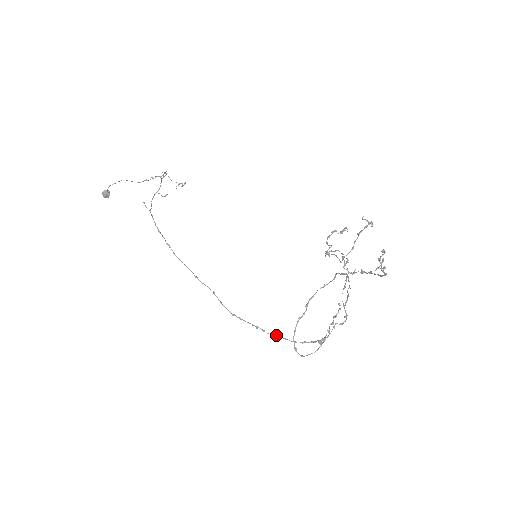
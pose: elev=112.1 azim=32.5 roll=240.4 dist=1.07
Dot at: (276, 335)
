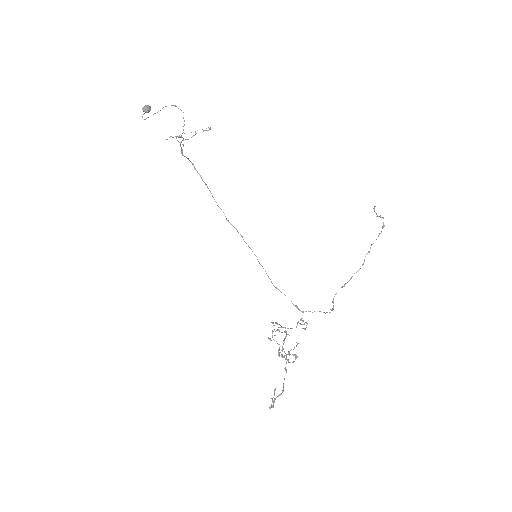
Dot at: (279, 290)
